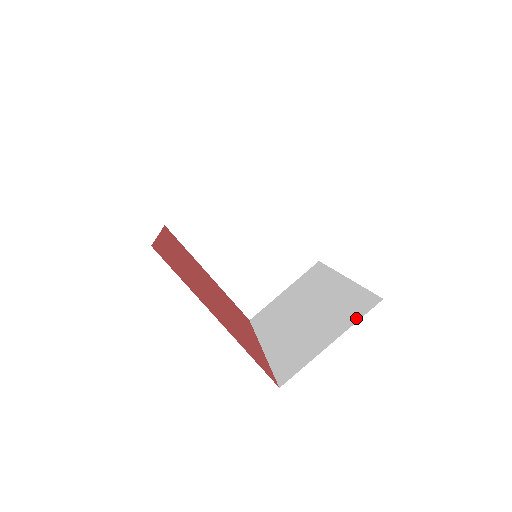
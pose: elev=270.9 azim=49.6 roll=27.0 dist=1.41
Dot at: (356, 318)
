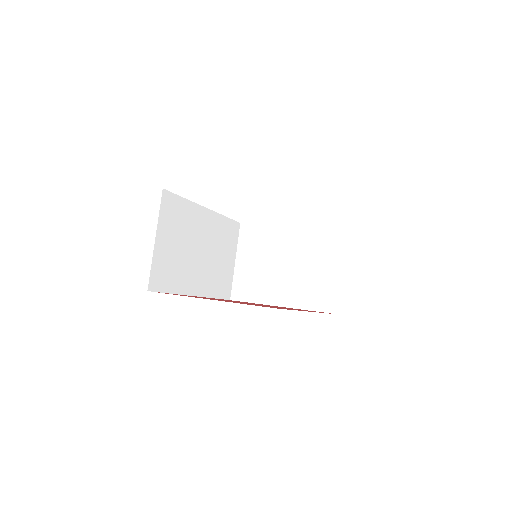
Dot at: occluded
